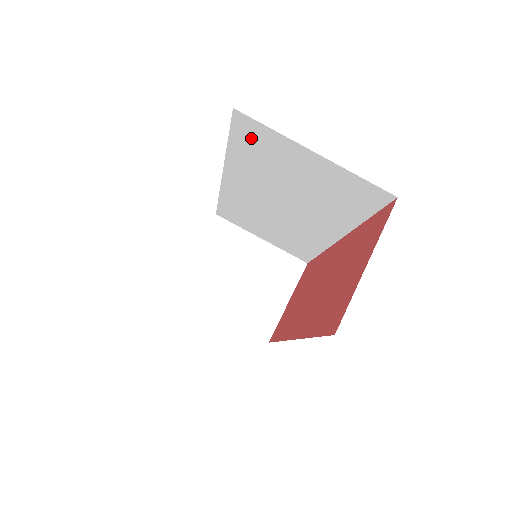
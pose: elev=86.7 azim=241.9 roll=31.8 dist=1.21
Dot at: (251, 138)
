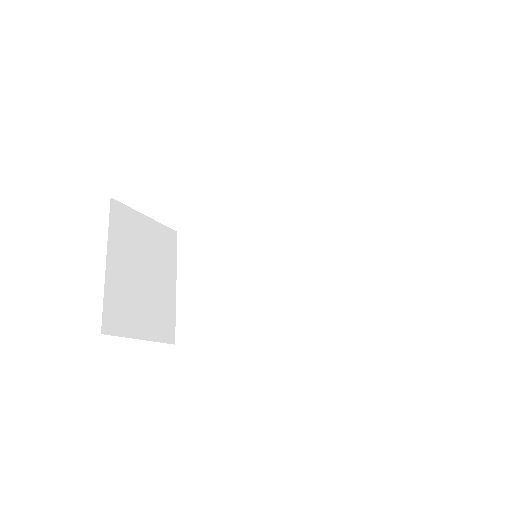
Dot at: (374, 206)
